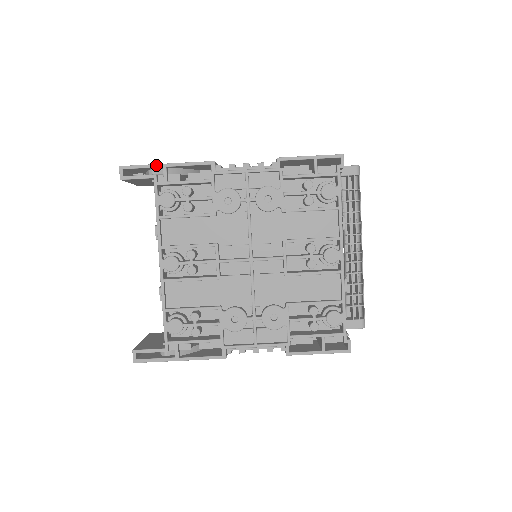
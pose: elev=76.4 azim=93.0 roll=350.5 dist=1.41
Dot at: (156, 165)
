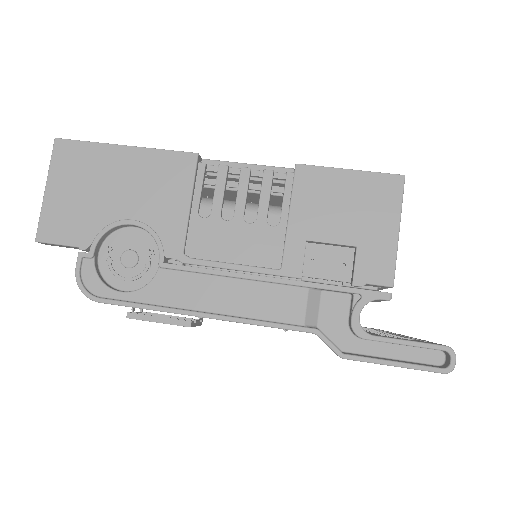
Dot at: occluded
